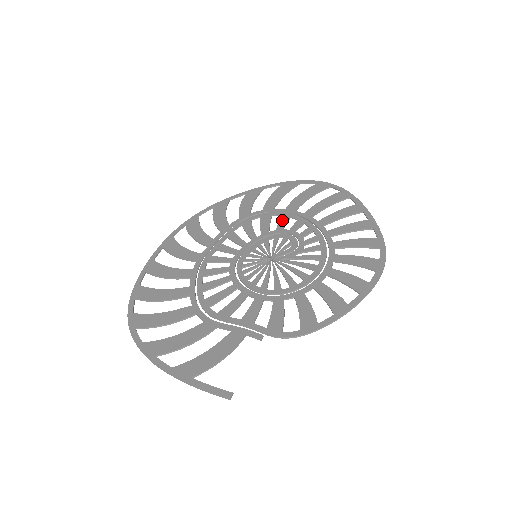
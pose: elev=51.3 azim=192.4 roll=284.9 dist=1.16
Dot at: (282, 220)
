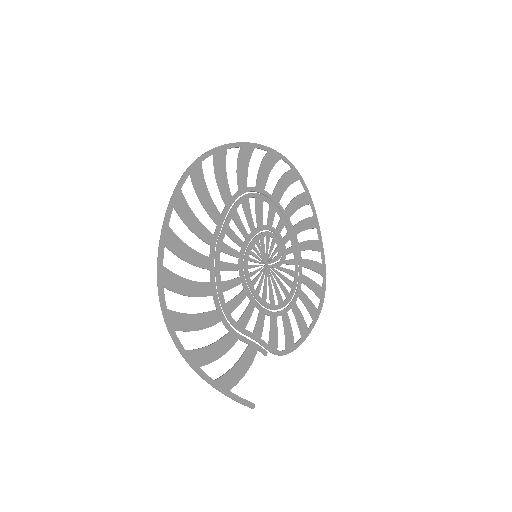
Dot at: (271, 213)
